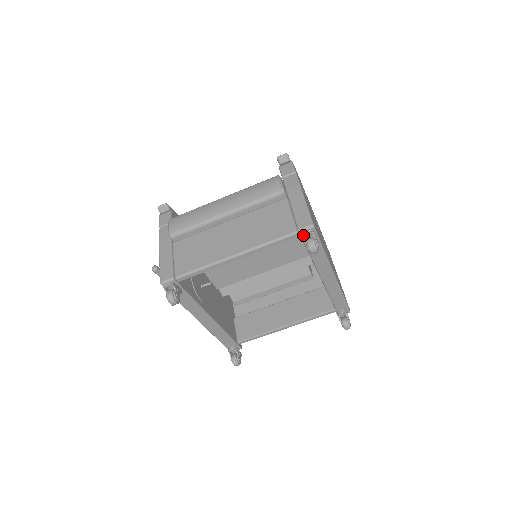
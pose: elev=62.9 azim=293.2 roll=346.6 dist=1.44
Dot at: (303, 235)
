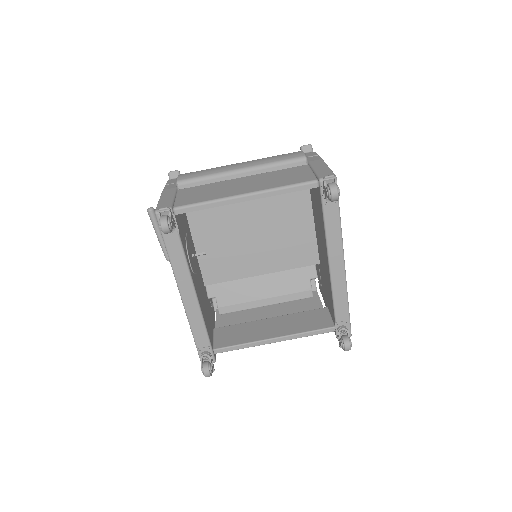
Dot at: (325, 179)
